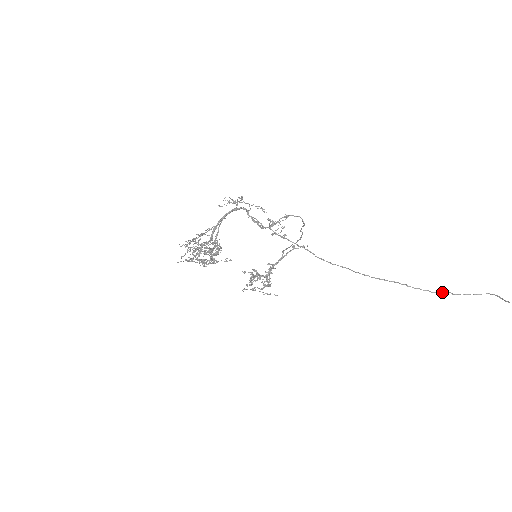
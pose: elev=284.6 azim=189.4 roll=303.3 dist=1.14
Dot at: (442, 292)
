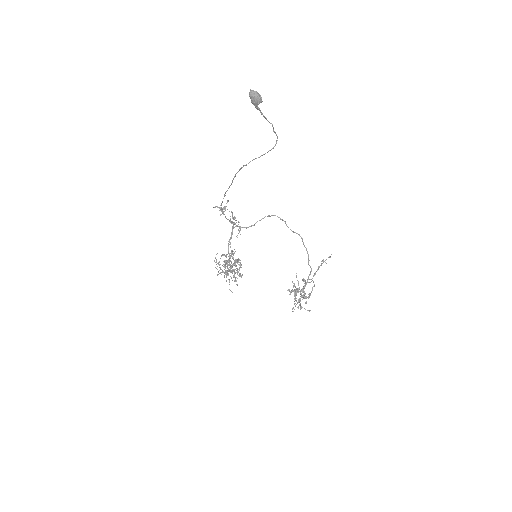
Dot at: (250, 161)
